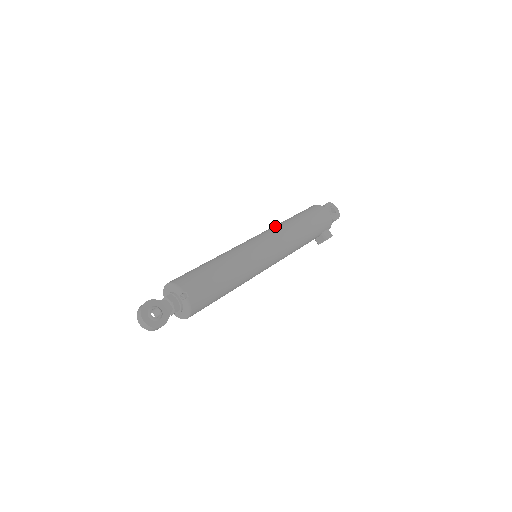
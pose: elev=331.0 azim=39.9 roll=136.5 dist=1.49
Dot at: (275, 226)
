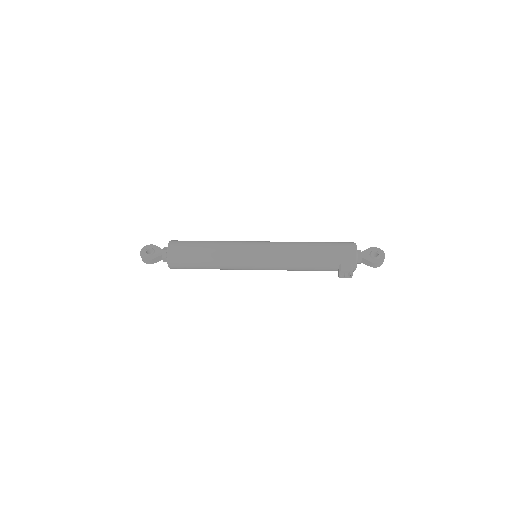
Dot at: occluded
